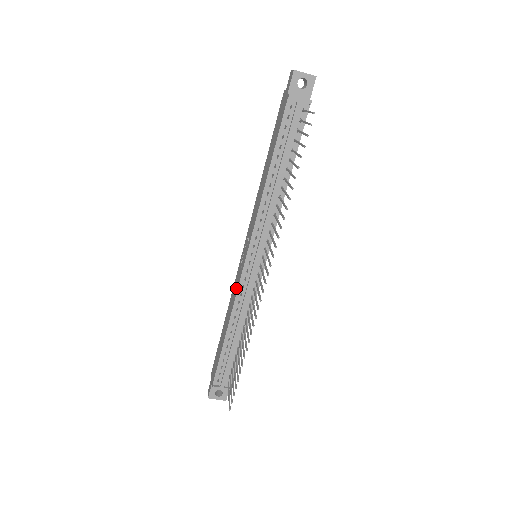
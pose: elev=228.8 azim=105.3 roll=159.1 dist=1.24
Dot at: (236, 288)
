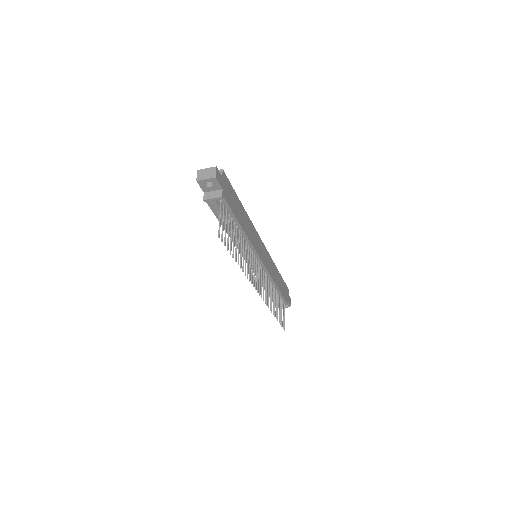
Dot at: occluded
